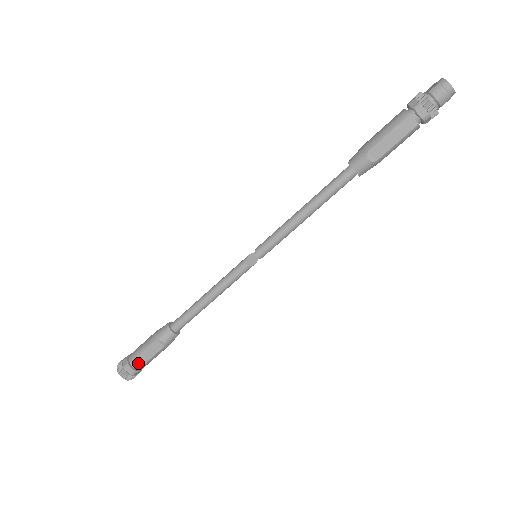
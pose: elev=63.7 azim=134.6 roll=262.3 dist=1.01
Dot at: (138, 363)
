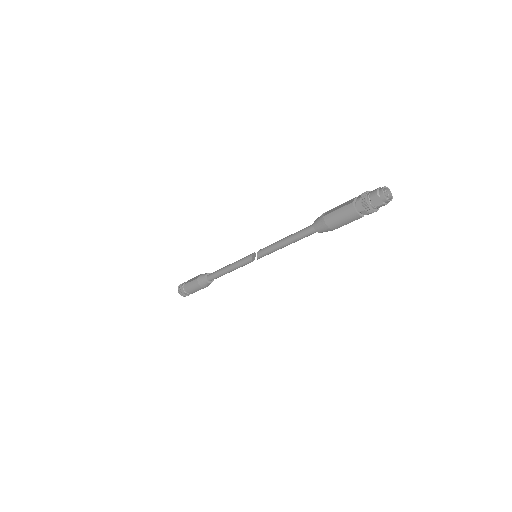
Dot at: occluded
